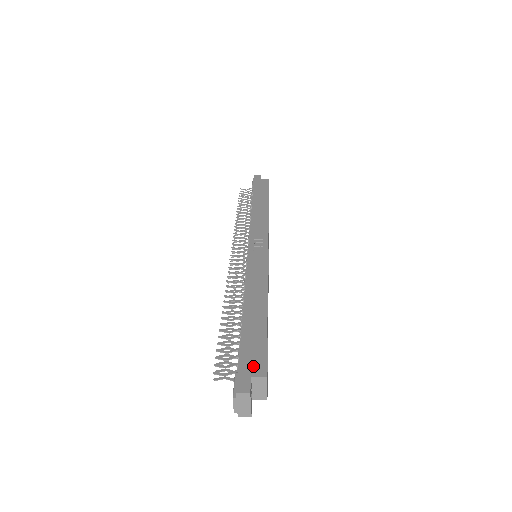
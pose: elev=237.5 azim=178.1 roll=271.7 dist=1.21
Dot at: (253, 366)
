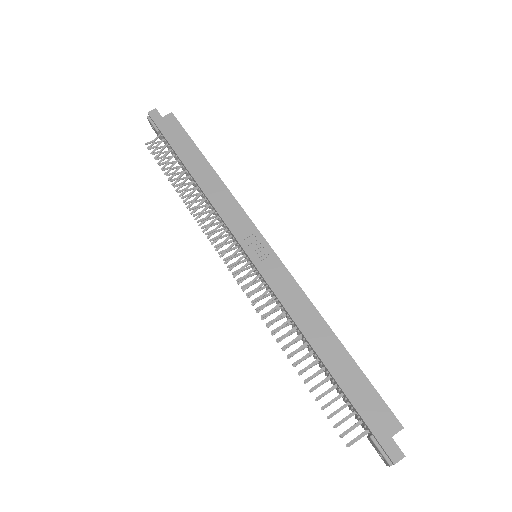
Dot at: (384, 424)
